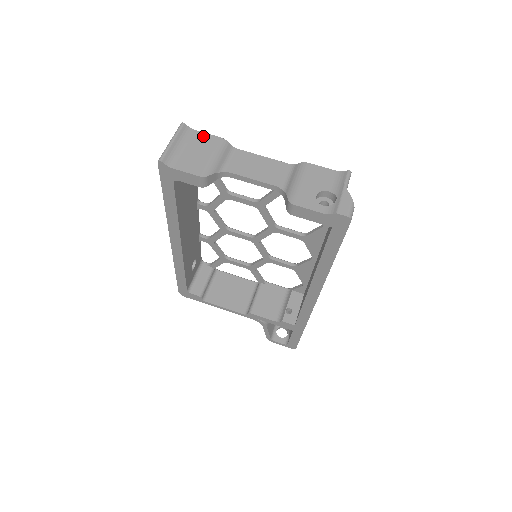
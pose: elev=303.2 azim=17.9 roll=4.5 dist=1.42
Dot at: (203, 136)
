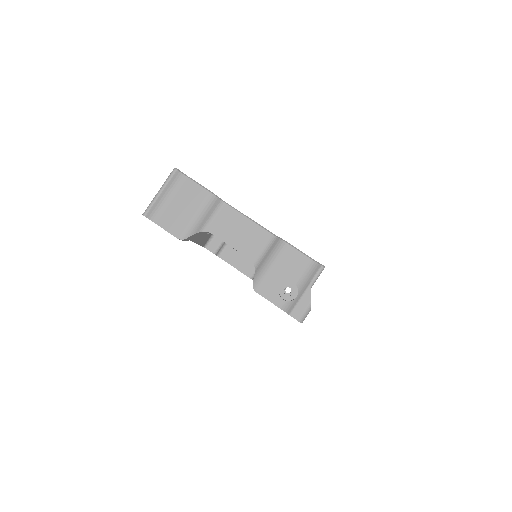
Dot at: (193, 187)
